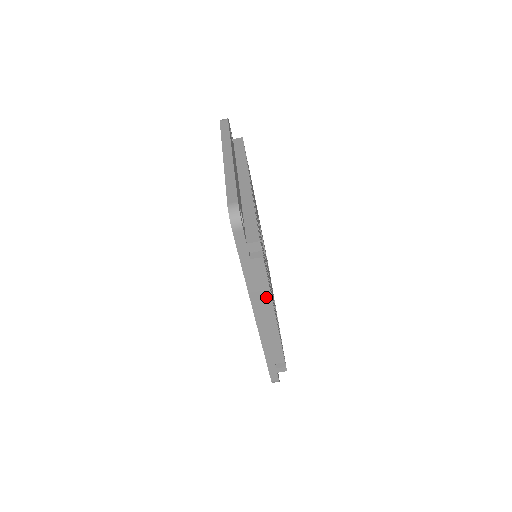
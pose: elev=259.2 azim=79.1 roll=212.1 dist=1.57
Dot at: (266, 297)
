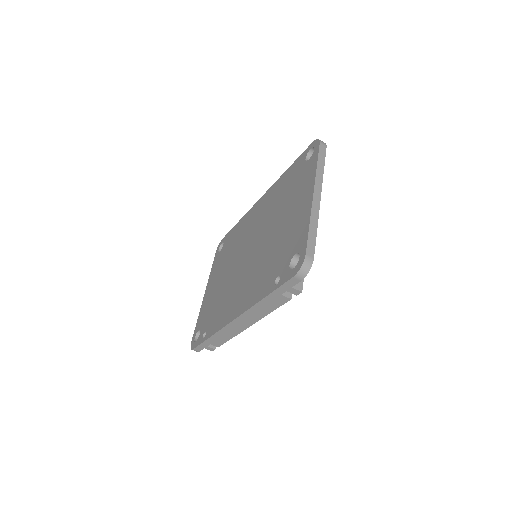
Dot at: (260, 315)
